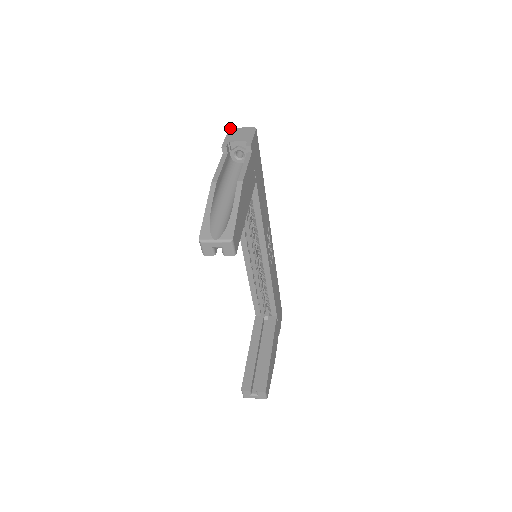
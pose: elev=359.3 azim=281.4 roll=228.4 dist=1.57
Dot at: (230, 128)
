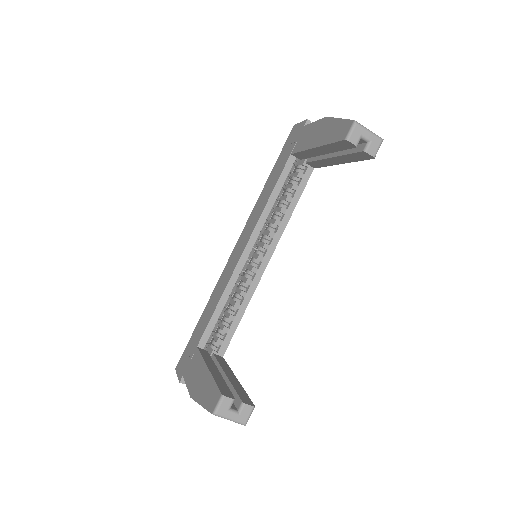
Dot at: (294, 125)
